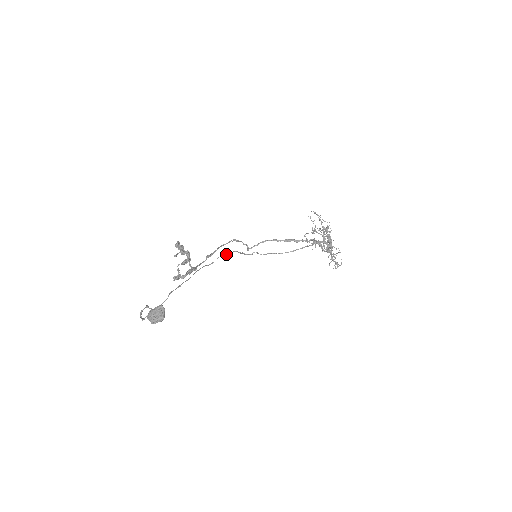
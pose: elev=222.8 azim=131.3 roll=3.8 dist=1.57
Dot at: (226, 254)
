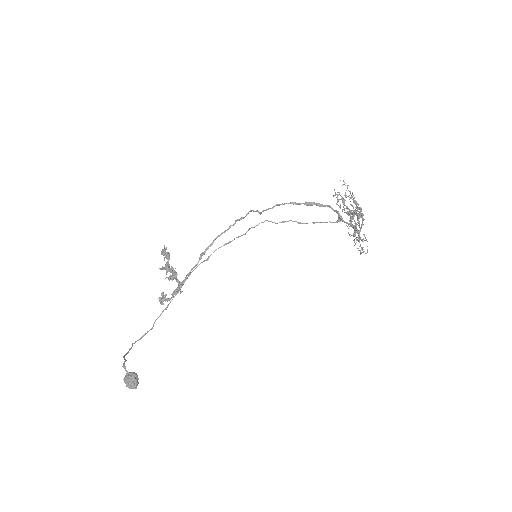
Dot at: occluded
